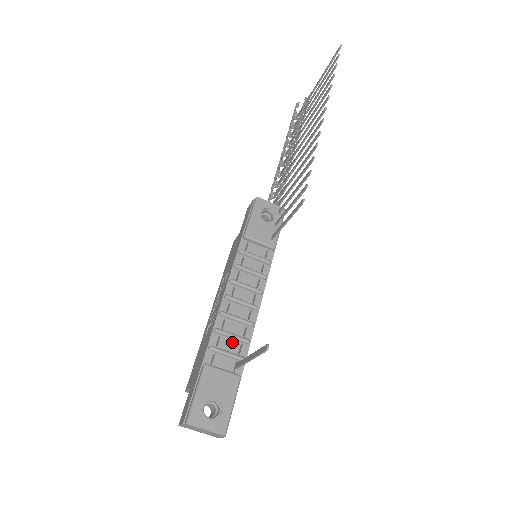
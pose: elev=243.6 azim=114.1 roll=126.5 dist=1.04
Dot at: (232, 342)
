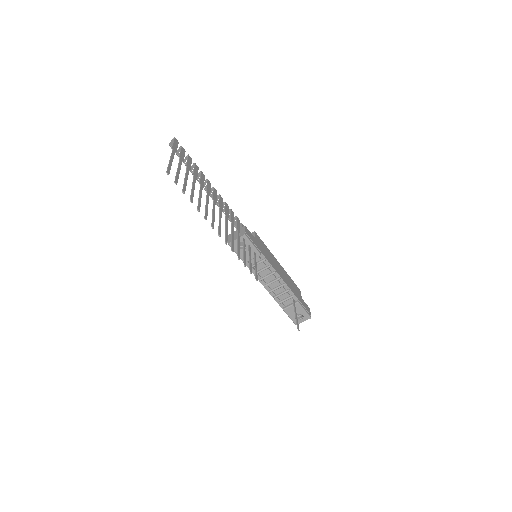
Dot at: (284, 295)
